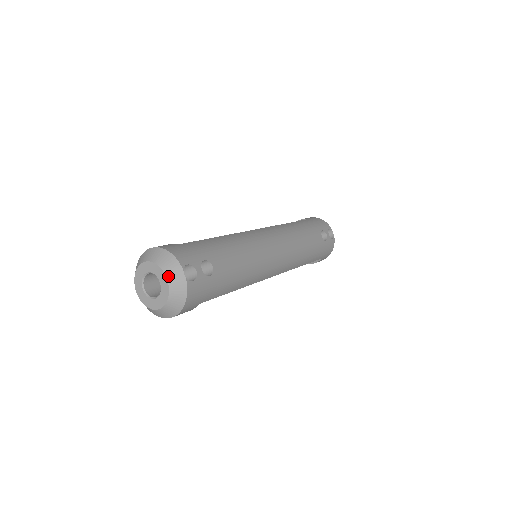
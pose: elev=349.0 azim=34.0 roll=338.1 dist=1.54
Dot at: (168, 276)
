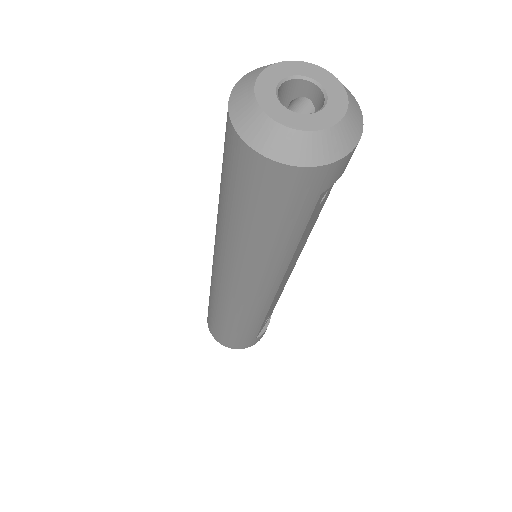
Dot at: (319, 66)
